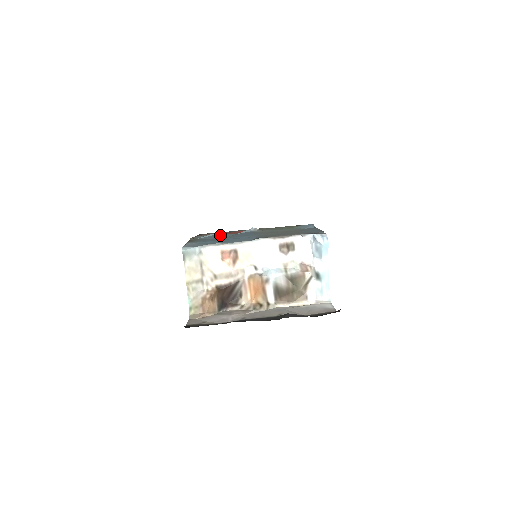
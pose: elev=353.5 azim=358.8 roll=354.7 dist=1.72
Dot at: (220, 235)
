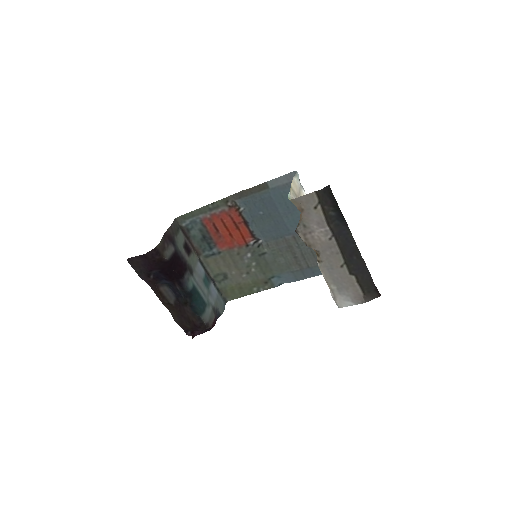
Dot at: (257, 214)
